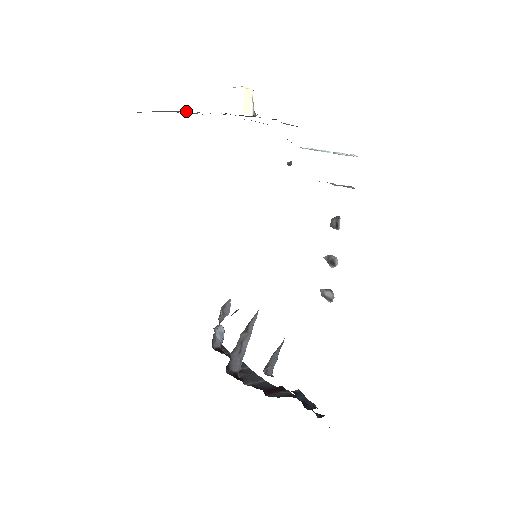
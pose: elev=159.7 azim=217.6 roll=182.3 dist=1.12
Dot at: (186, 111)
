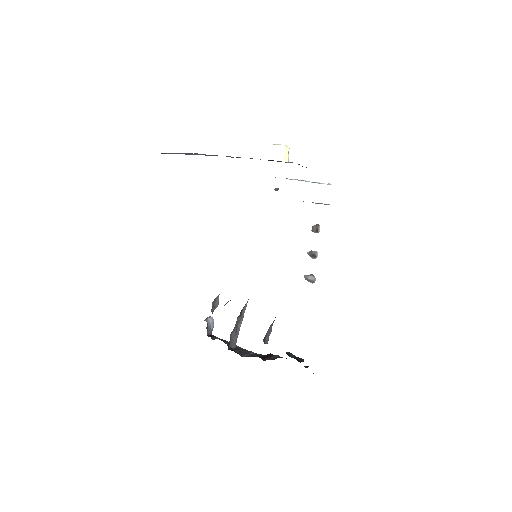
Dot at: (227, 156)
